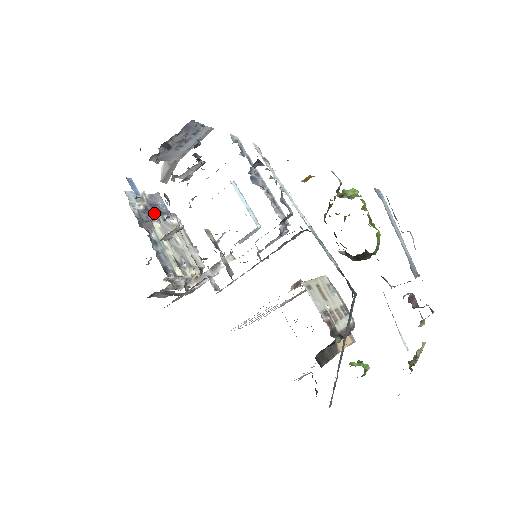
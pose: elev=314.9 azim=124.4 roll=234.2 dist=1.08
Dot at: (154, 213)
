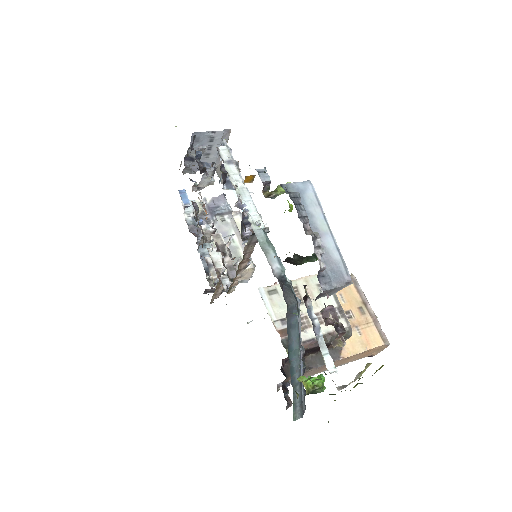
Dot at: (211, 216)
